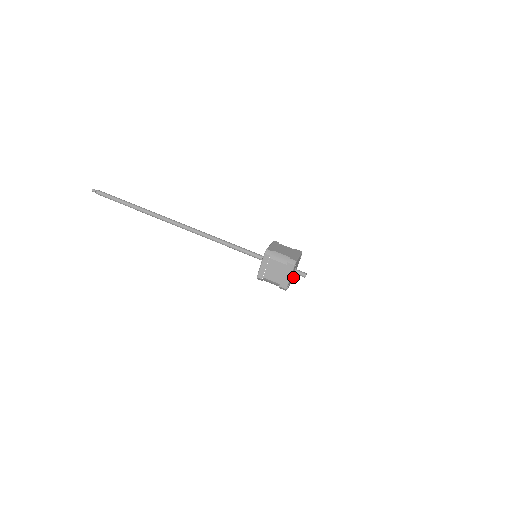
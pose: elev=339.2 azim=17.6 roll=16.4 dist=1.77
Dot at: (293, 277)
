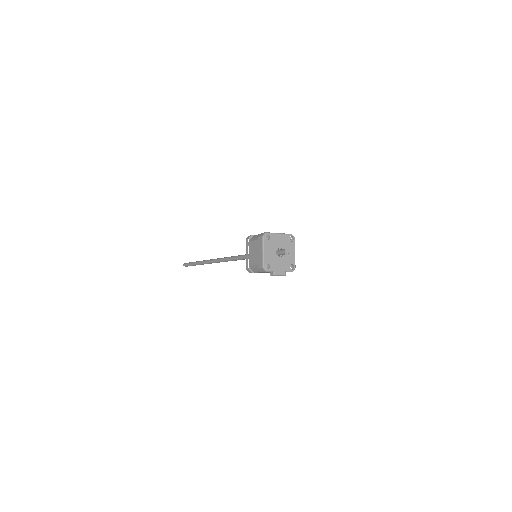
Dot at: (293, 268)
